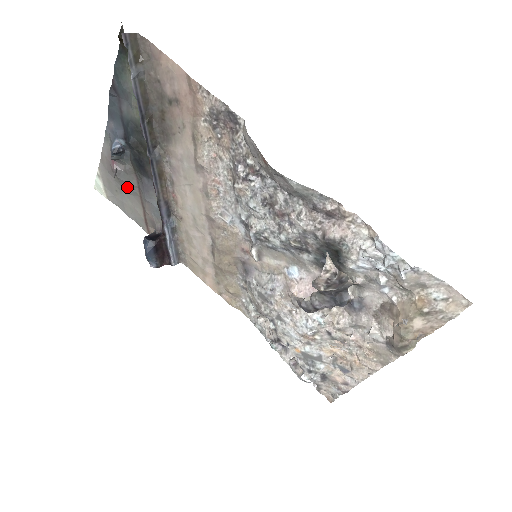
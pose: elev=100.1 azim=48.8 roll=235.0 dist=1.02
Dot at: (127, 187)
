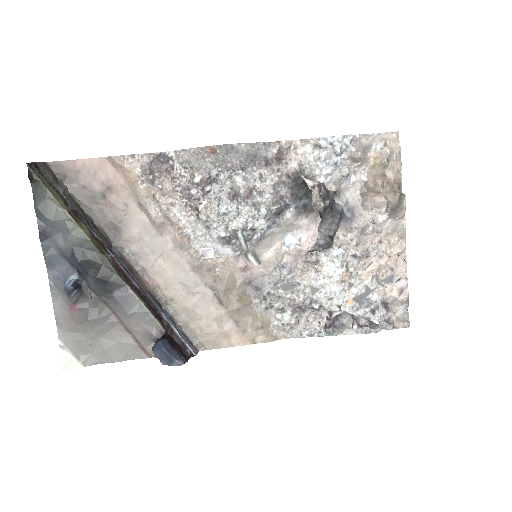
Dot at: (101, 325)
